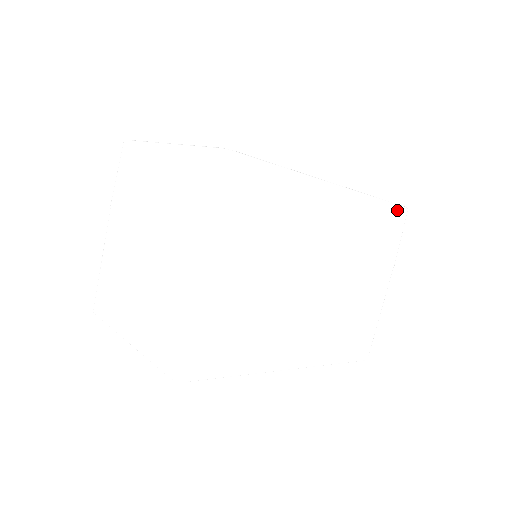
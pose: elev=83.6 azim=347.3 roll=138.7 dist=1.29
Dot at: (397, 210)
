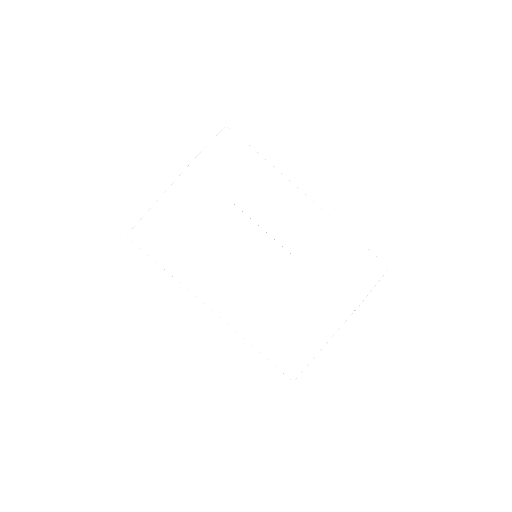
Dot at: (370, 257)
